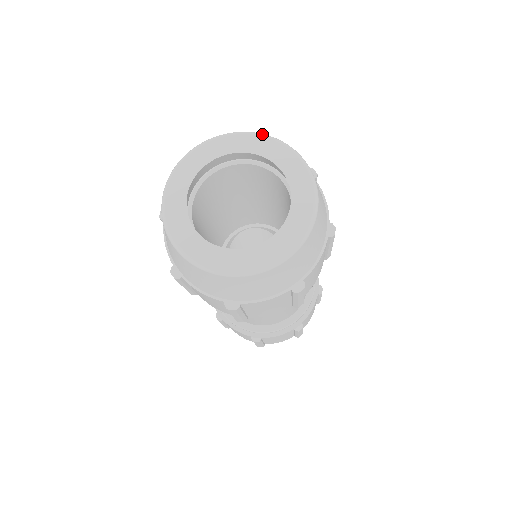
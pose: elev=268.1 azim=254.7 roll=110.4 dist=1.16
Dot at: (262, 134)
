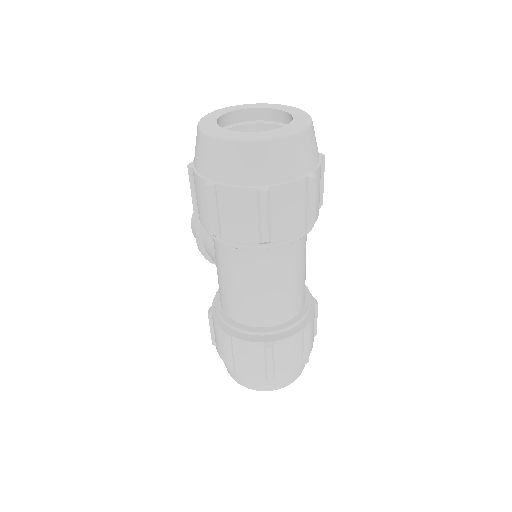
Dot at: (259, 103)
